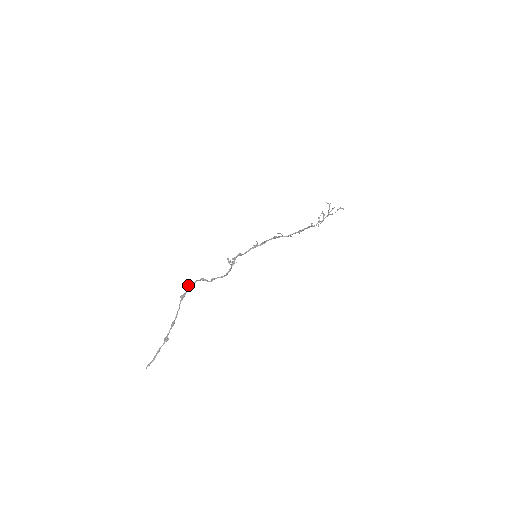
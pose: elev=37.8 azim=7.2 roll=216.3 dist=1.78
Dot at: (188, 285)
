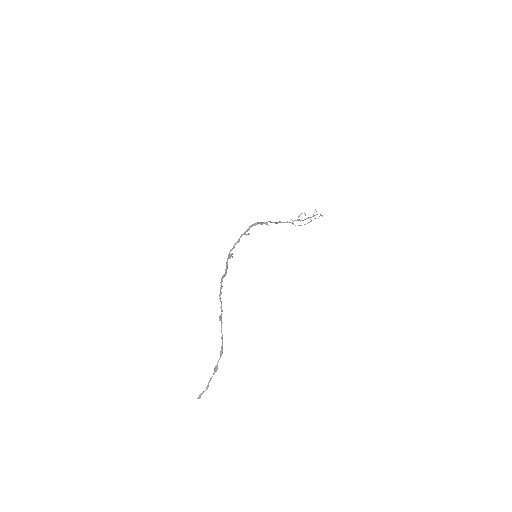
Dot at: occluded
